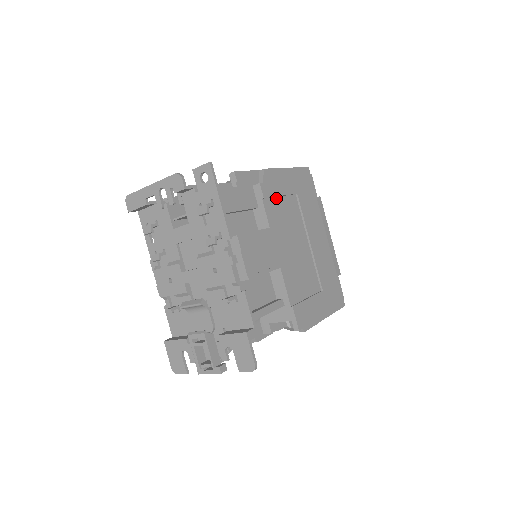
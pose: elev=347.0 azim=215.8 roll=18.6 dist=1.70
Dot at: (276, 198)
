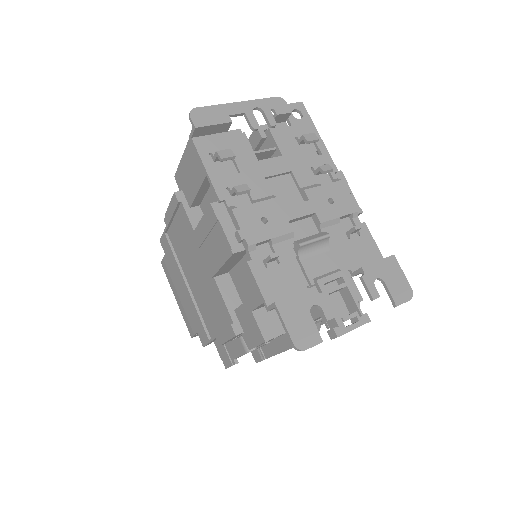
Dot at: occluded
